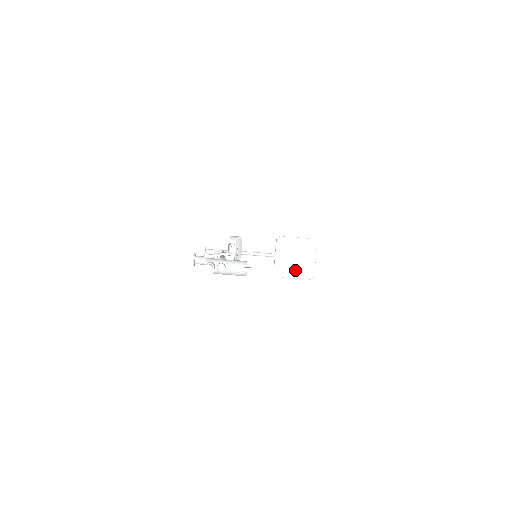
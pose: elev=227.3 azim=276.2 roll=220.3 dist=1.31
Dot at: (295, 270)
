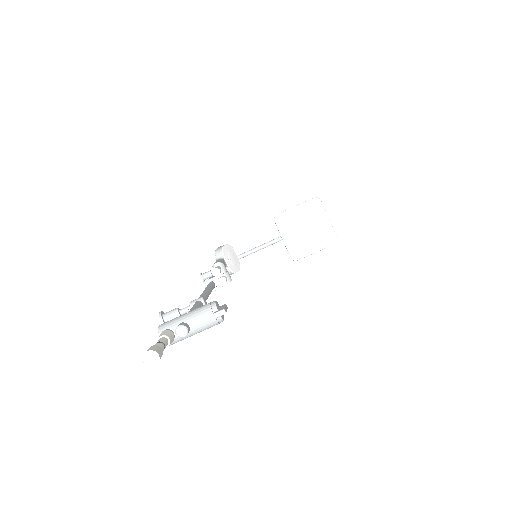
Dot at: (312, 243)
